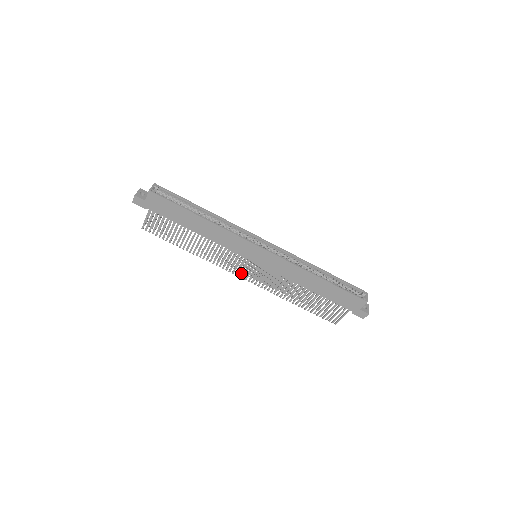
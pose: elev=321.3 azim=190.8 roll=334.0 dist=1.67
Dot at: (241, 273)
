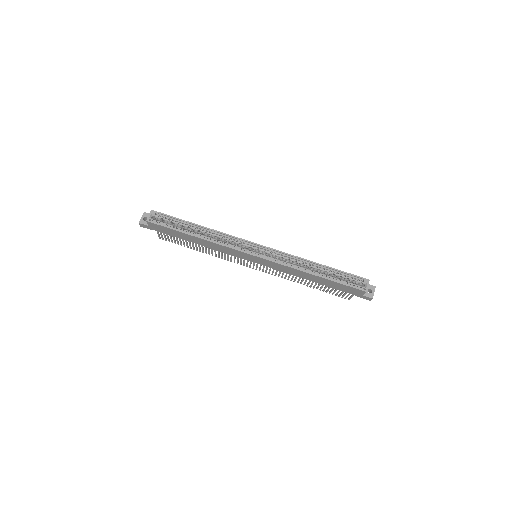
Dot at: (250, 266)
